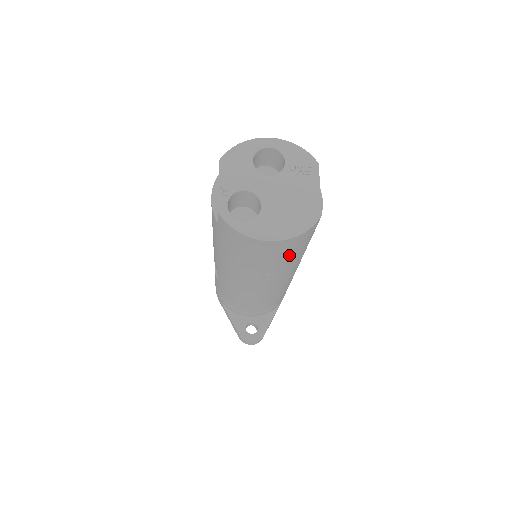
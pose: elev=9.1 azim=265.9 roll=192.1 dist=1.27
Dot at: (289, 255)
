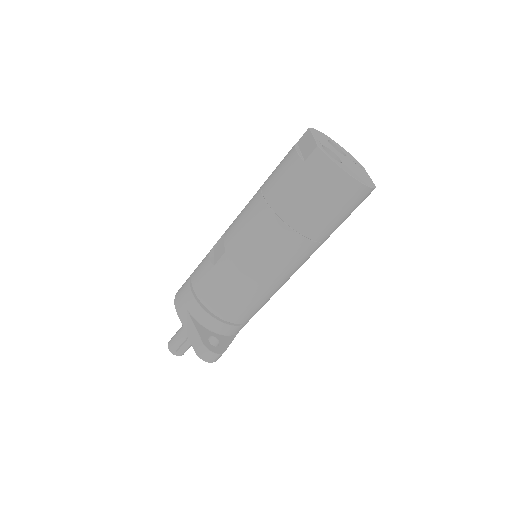
Dot at: (340, 215)
